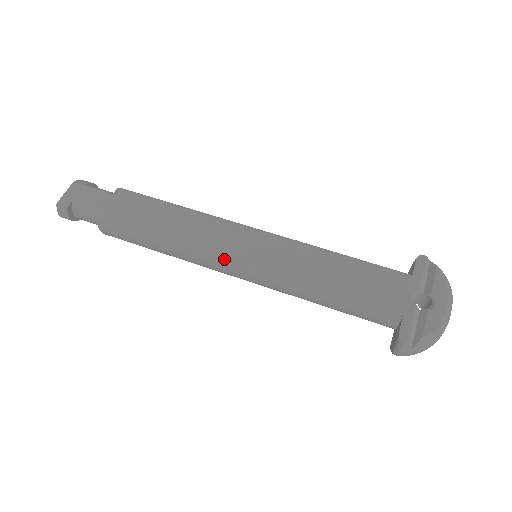
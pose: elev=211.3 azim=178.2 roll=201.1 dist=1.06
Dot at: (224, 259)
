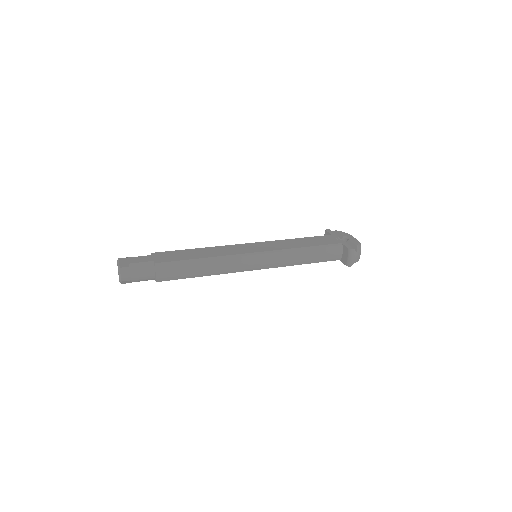
Dot at: (246, 255)
